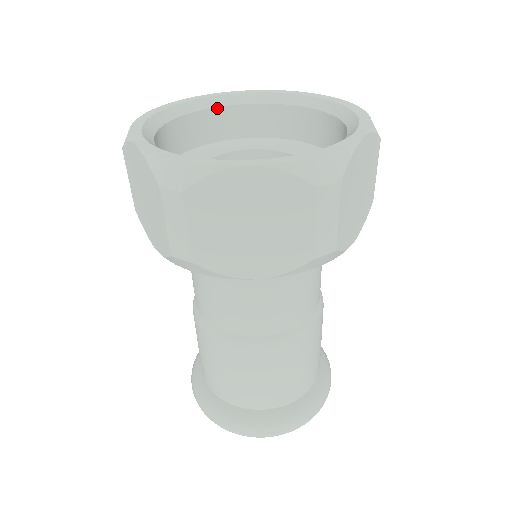
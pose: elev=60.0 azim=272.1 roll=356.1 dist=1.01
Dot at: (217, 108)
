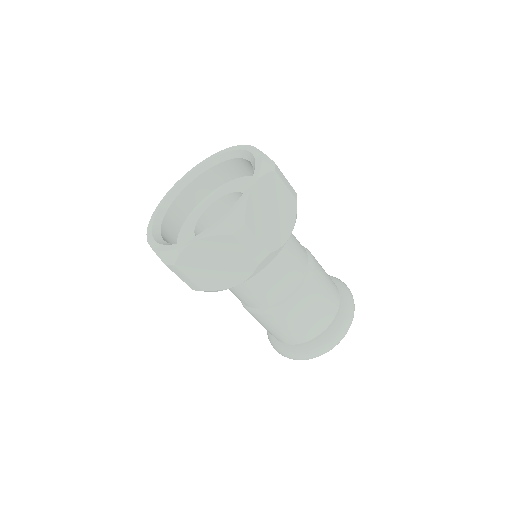
Dot at: (193, 181)
